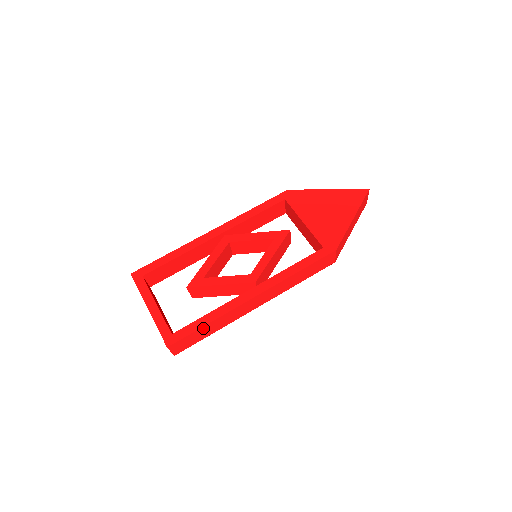
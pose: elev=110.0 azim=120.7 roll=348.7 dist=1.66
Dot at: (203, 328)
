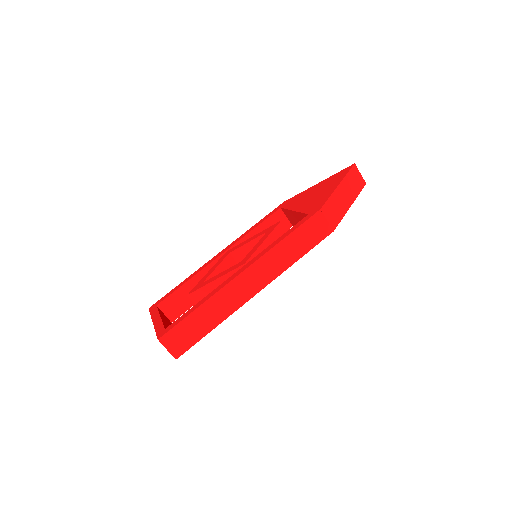
Dot at: (194, 315)
